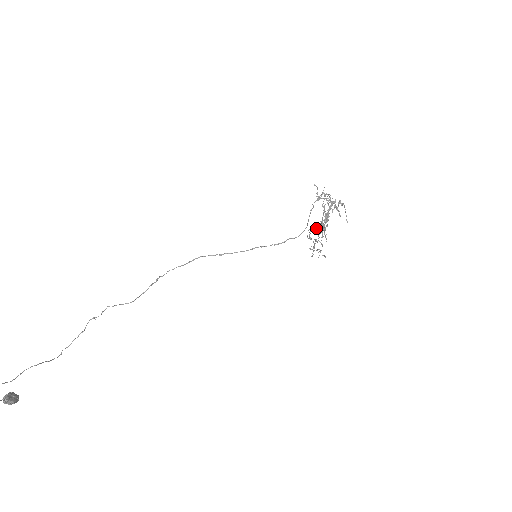
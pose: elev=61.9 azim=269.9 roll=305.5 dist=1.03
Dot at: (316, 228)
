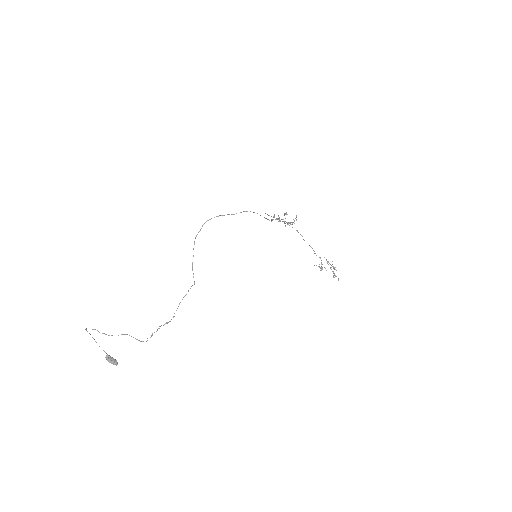
Dot at: (268, 215)
